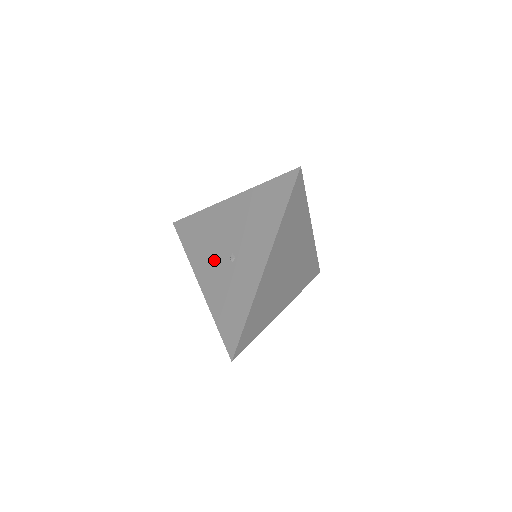
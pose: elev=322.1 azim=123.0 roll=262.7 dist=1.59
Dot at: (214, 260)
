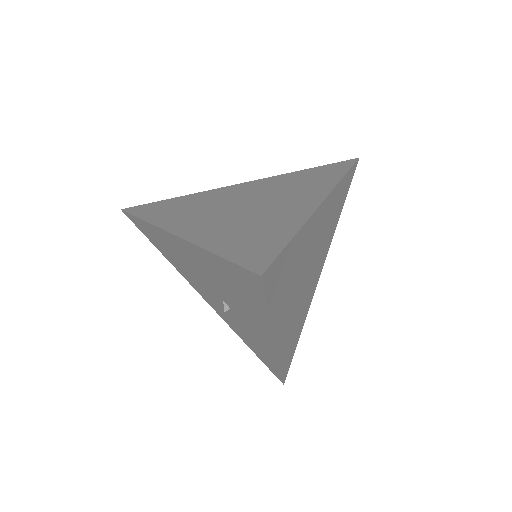
Dot at: (205, 291)
